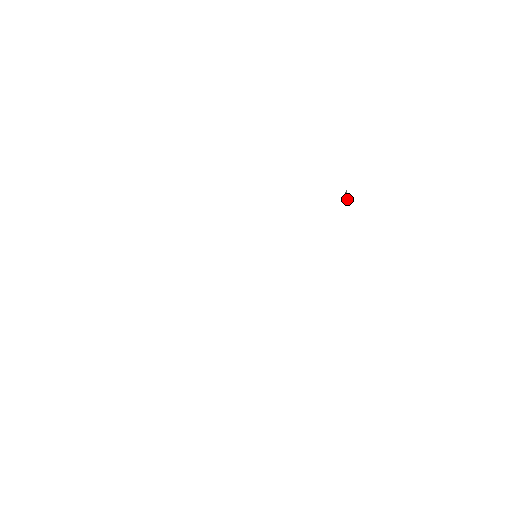
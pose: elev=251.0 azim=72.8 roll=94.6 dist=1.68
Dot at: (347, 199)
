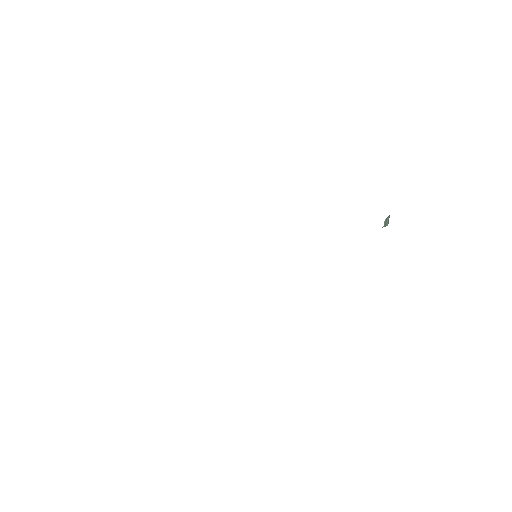
Dot at: (386, 225)
